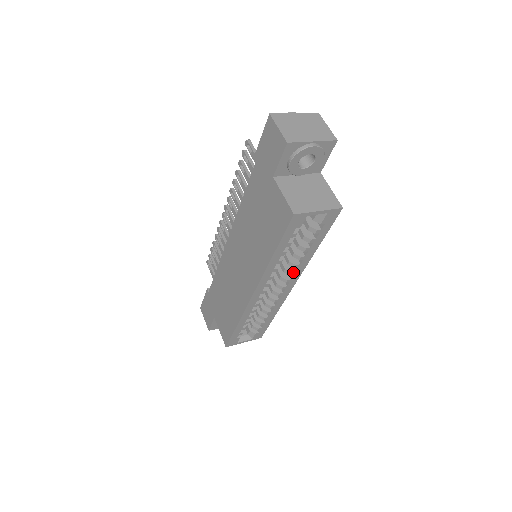
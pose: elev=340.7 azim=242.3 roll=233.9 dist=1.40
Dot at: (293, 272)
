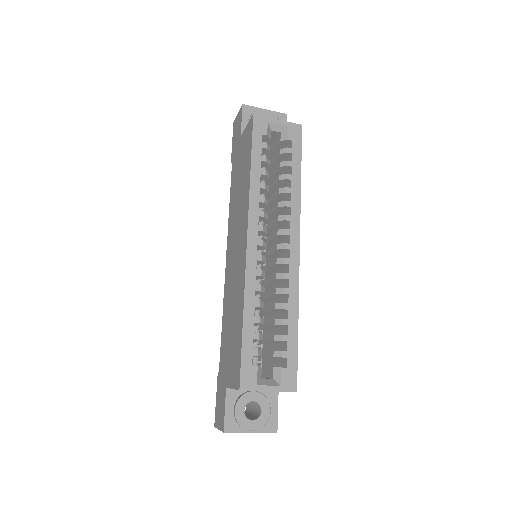
Dot at: (287, 215)
